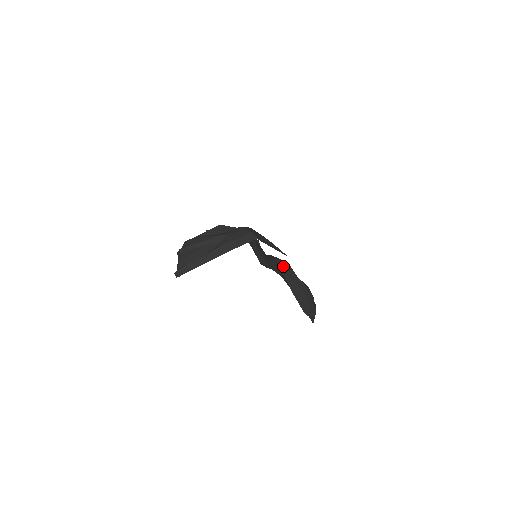
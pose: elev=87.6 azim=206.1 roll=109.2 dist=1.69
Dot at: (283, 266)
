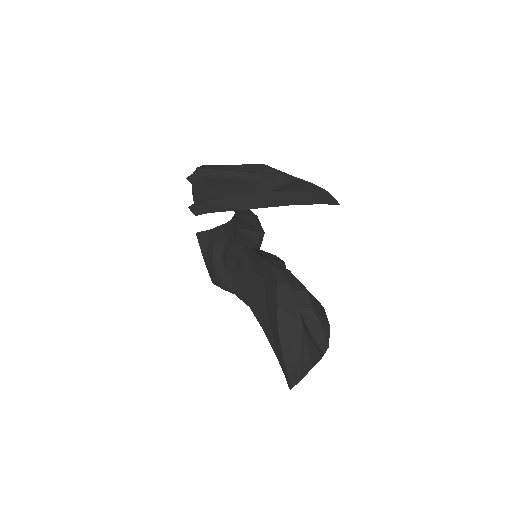
Dot at: (282, 287)
